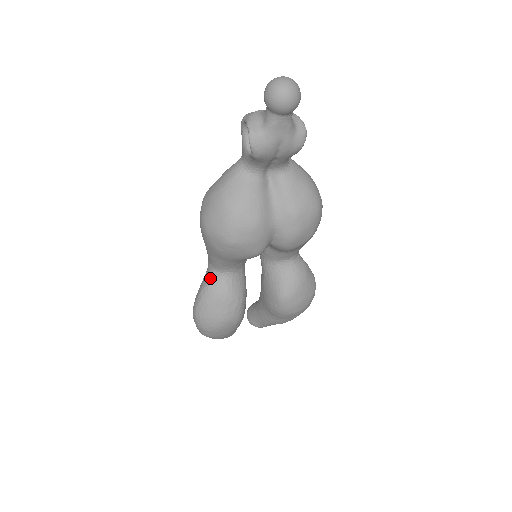
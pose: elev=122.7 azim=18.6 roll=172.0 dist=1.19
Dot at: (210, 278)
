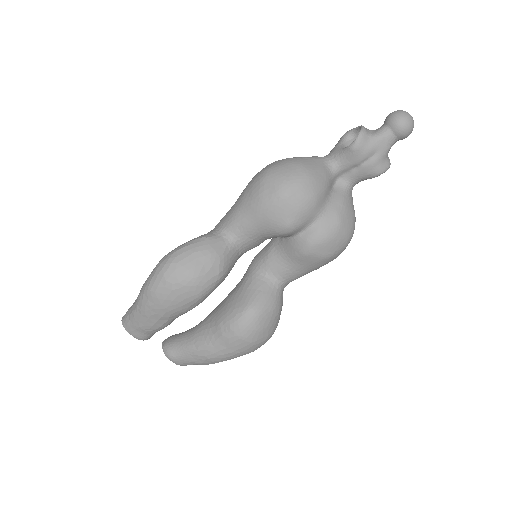
Dot at: (213, 234)
